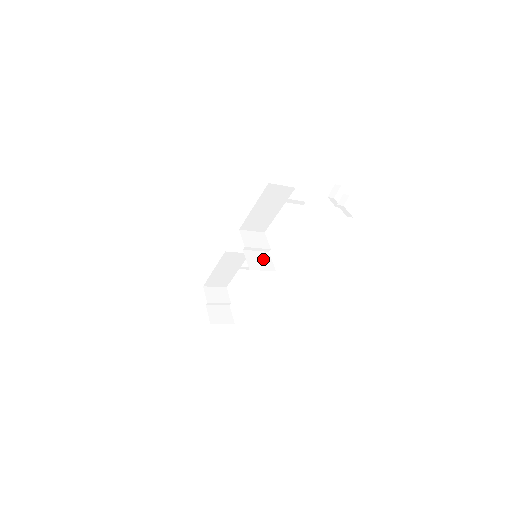
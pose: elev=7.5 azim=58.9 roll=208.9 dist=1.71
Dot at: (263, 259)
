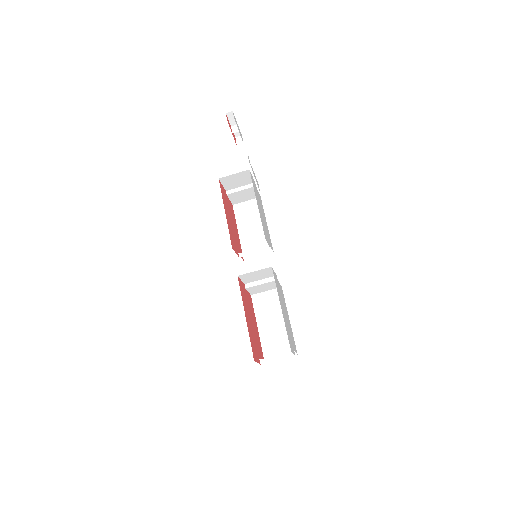
Dot at: occluded
